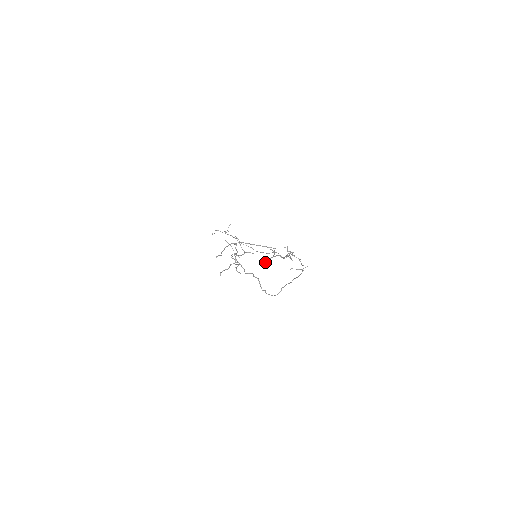
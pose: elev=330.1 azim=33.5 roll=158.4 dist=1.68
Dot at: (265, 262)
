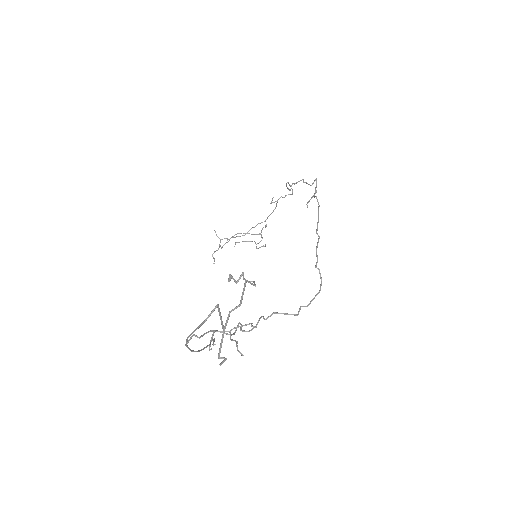
Dot at: occluded
